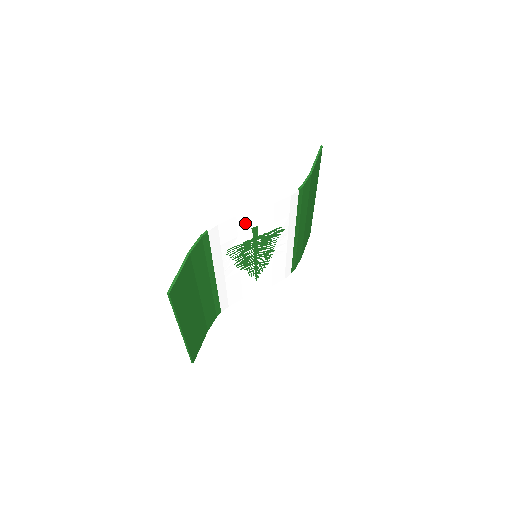
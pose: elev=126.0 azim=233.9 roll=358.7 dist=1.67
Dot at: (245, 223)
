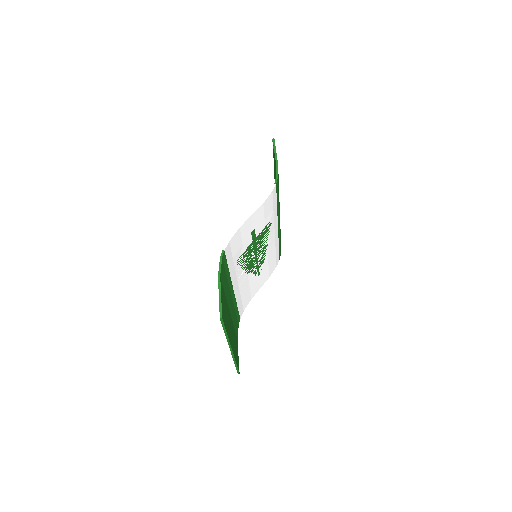
Dot at: (246, 230)
